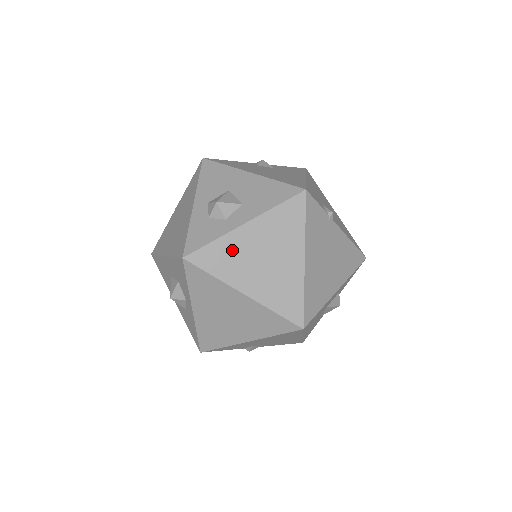
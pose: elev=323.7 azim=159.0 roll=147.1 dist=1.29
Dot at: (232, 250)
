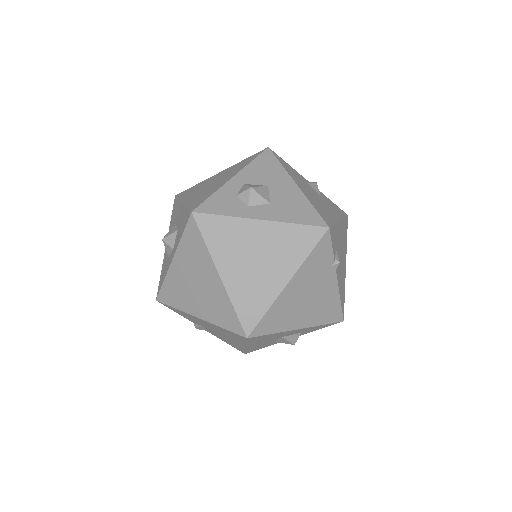
Dot at: (235, 234)
